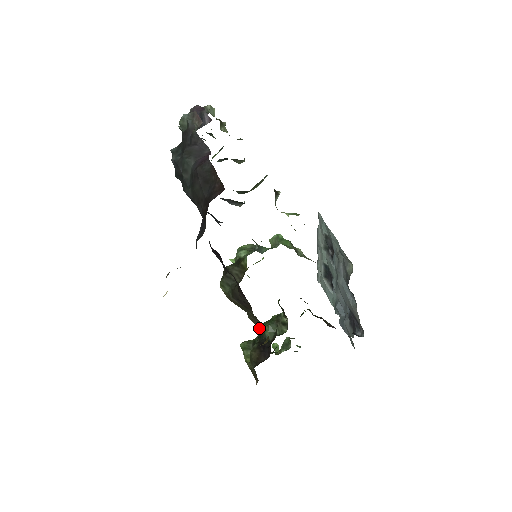
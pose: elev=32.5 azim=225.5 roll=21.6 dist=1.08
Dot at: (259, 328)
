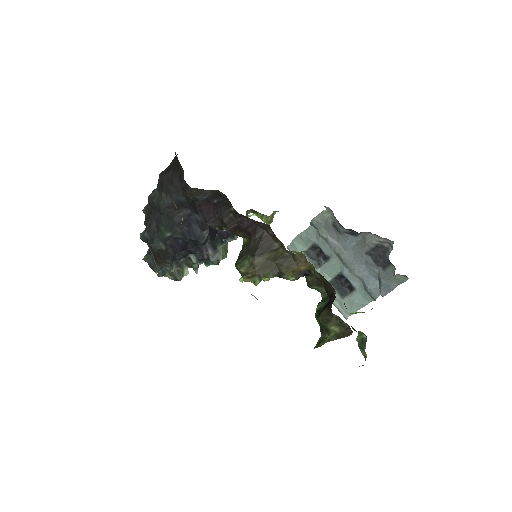
Dot at: (298, 265)
